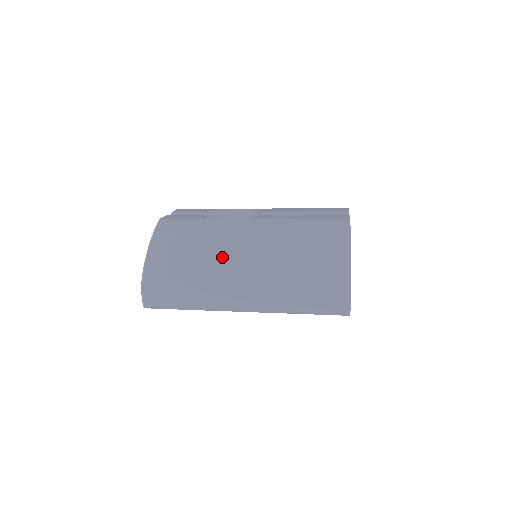
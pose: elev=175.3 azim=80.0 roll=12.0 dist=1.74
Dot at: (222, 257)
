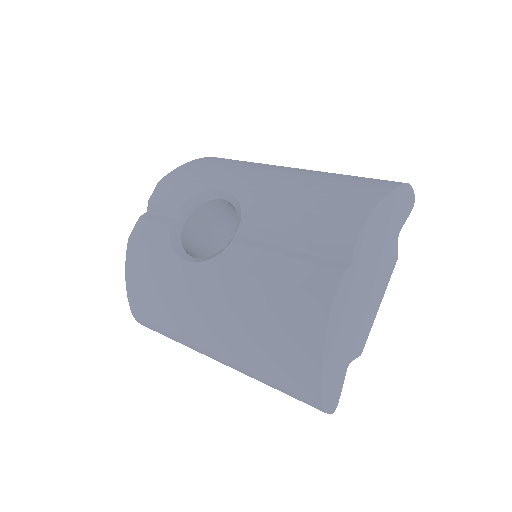
Dot at: (188, 320)
